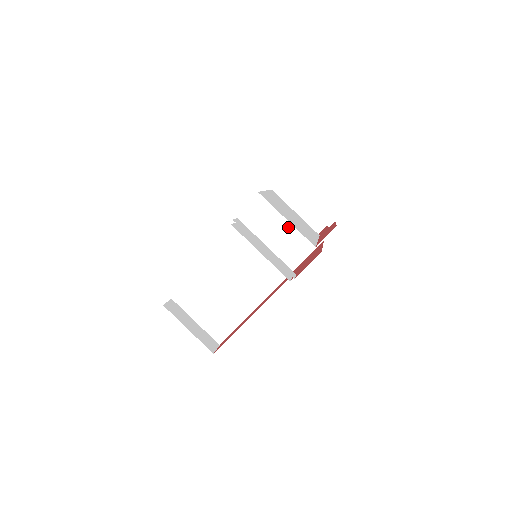
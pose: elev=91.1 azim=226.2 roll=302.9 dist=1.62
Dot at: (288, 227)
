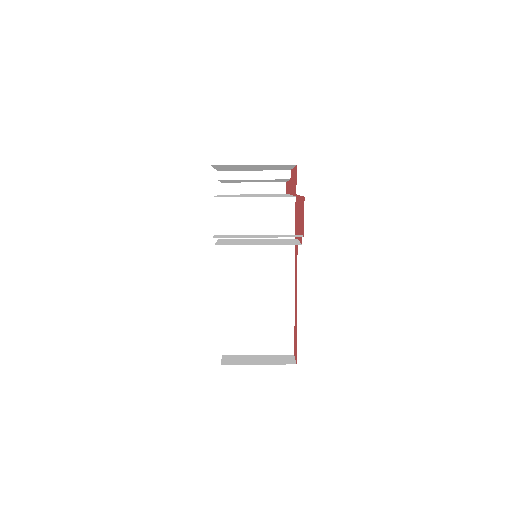
Dot at: (259, 211)
